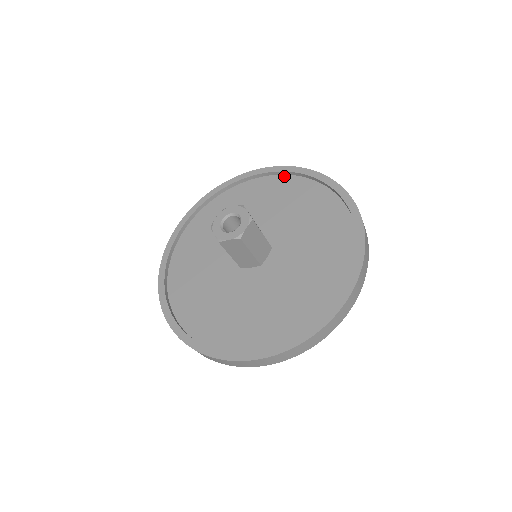
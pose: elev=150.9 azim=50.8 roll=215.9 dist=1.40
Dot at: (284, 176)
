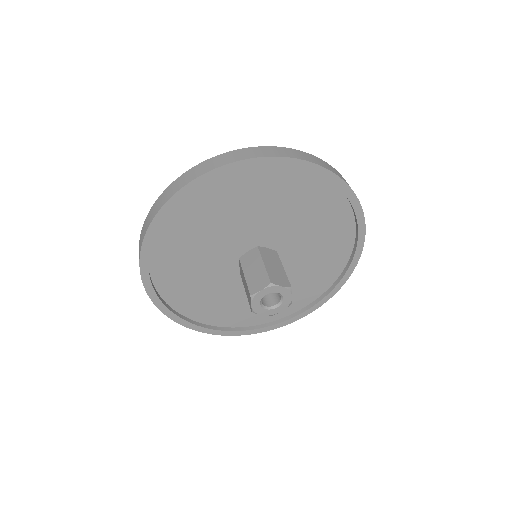
Dot at: (223, 174)
